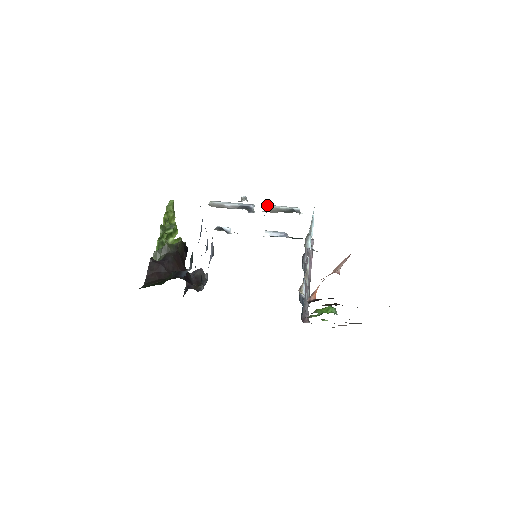
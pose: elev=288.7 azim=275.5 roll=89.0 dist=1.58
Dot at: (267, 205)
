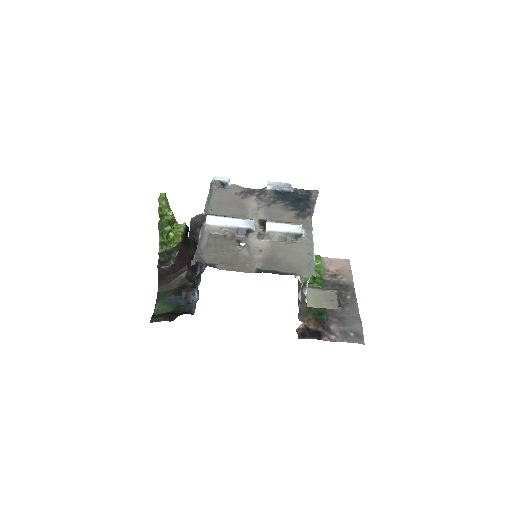
Dot at: (268, 226)
